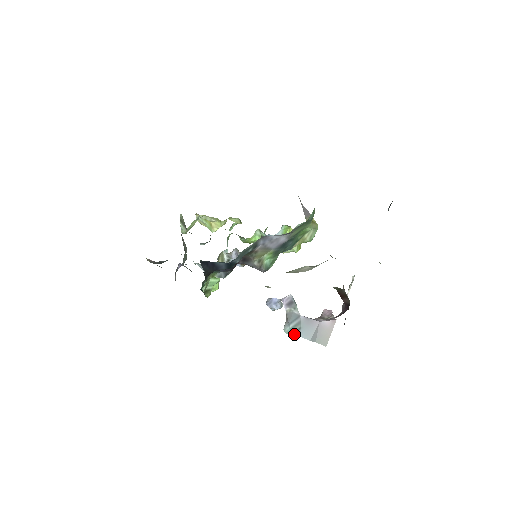
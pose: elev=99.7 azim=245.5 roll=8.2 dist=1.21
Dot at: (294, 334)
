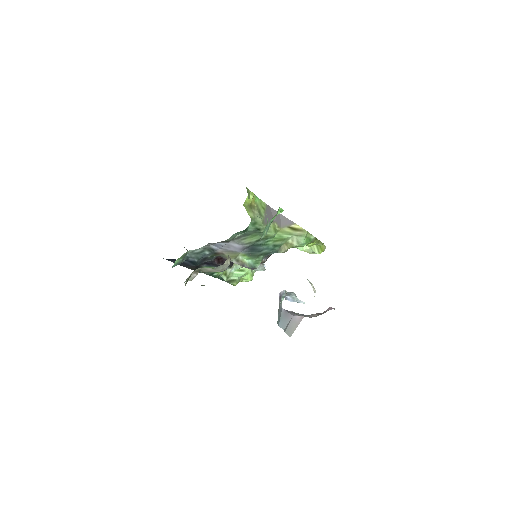
Dot at: (277, 323)
